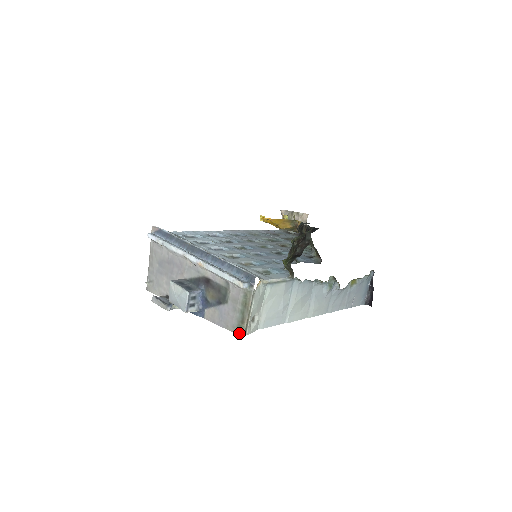
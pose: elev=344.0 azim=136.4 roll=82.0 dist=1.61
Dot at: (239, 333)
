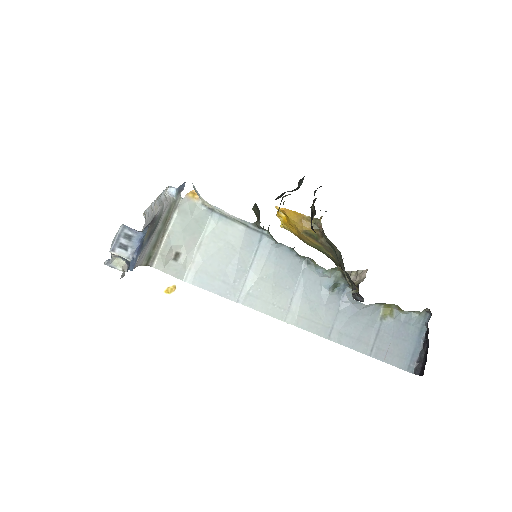
Dot at: (146, 264)
